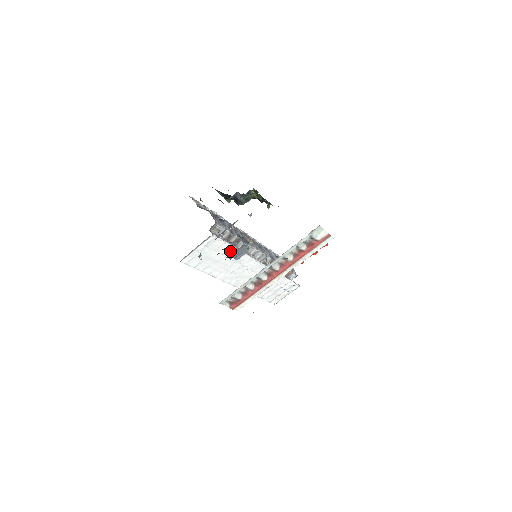
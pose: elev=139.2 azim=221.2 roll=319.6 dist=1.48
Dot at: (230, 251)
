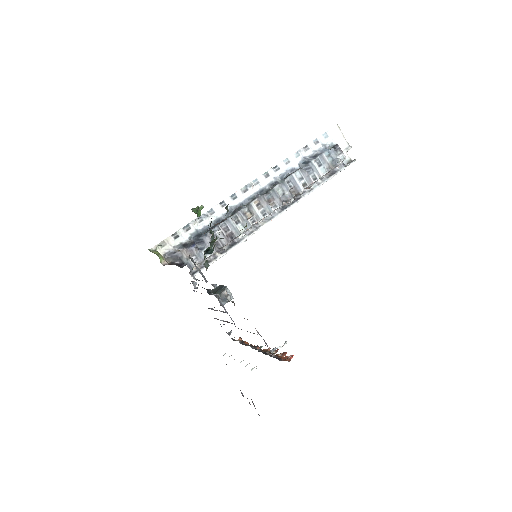
Dot at: occluded
